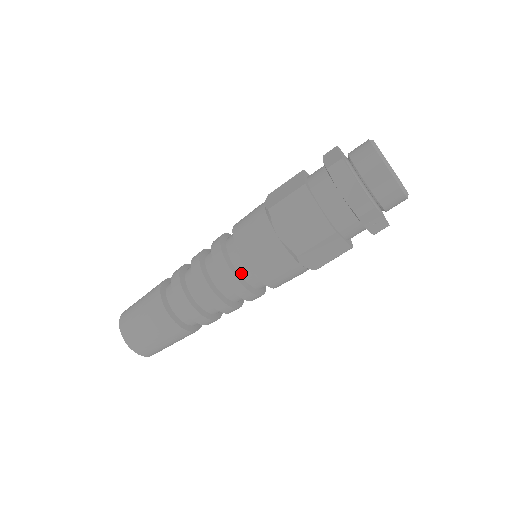
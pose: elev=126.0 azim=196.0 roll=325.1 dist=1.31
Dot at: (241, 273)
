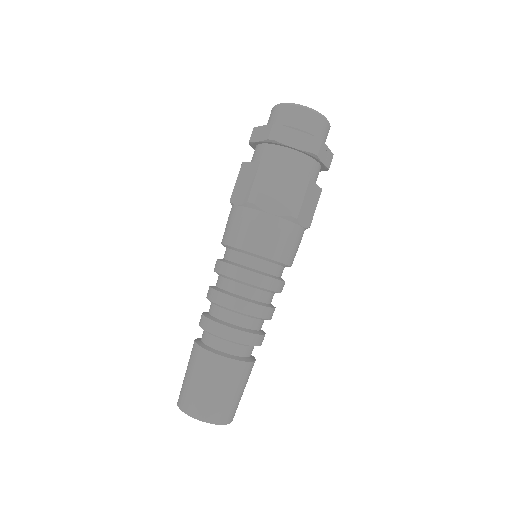
Dot at: (263, 270)
